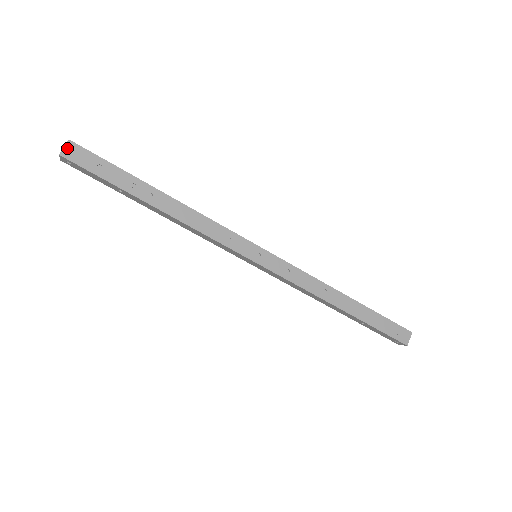
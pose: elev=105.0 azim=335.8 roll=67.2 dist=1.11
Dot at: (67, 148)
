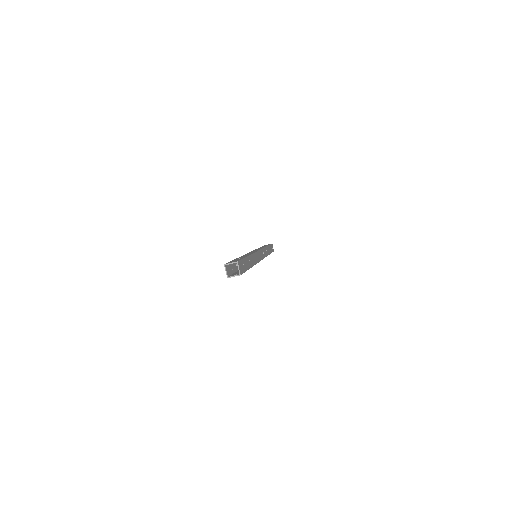
Dot at: (239, 268)
